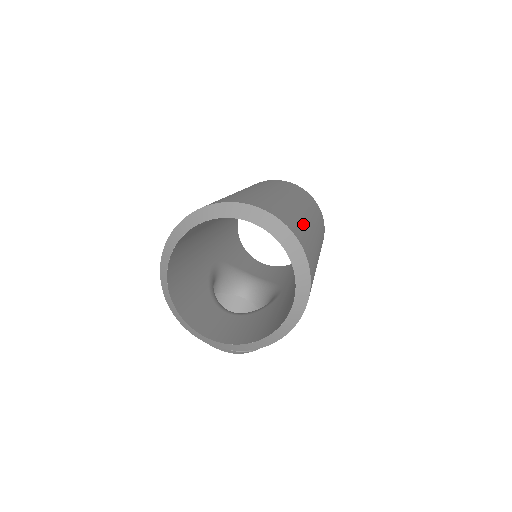
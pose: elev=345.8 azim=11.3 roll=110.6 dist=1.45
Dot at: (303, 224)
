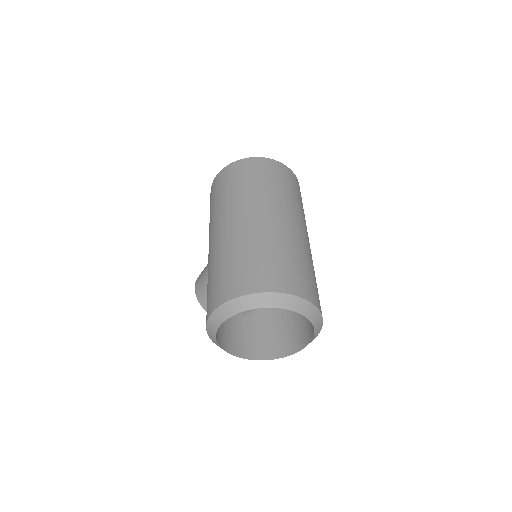
Dot at: (312, 268)
